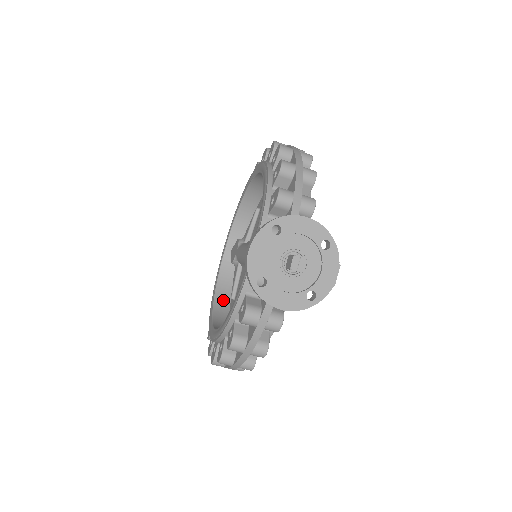
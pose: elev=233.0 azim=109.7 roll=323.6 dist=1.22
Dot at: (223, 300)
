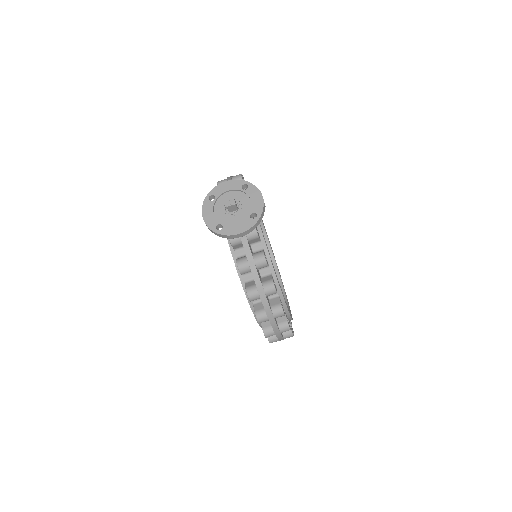
Dot at: occluded
